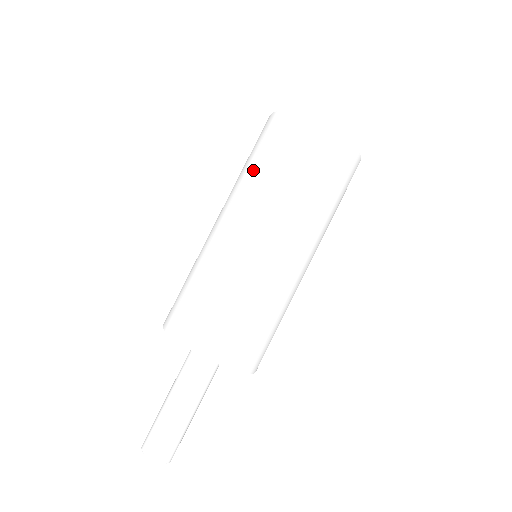
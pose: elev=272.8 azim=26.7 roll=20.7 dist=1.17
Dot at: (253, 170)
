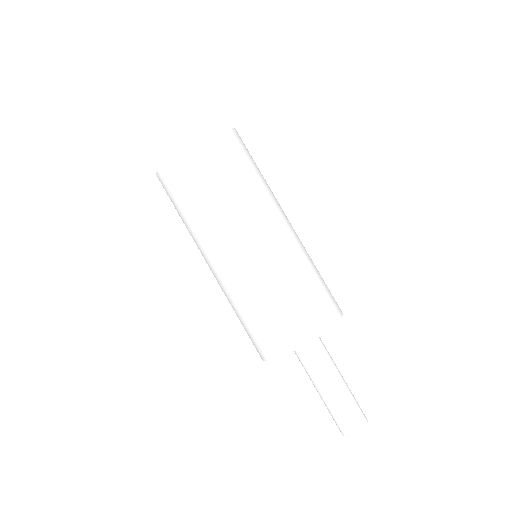
Dot at: occluded
